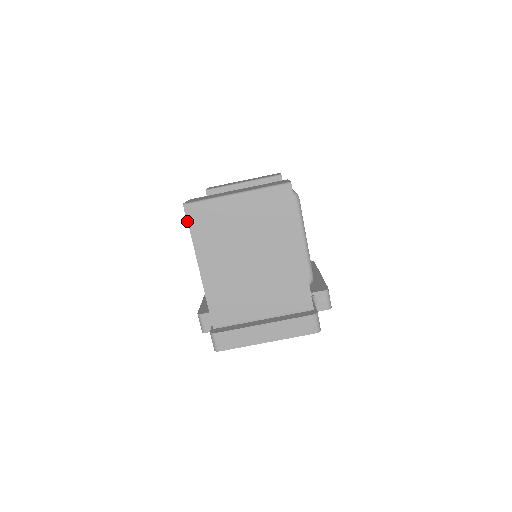
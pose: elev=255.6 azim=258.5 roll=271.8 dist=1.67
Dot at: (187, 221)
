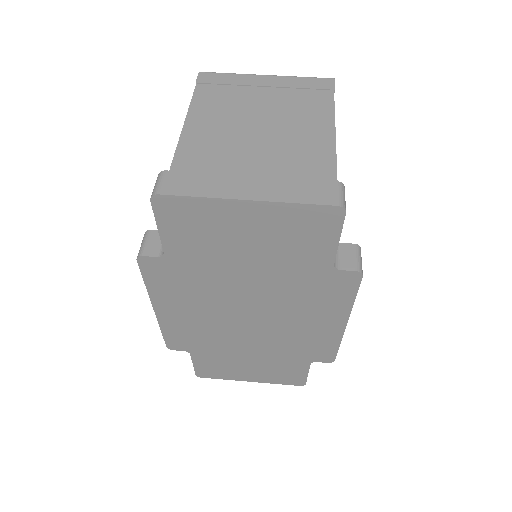
Dot at: (196, 82)
